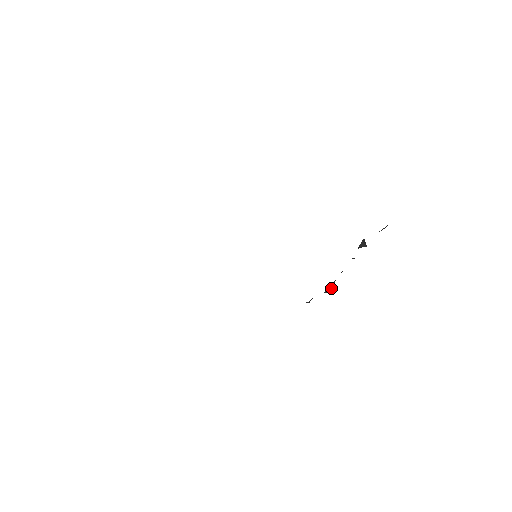
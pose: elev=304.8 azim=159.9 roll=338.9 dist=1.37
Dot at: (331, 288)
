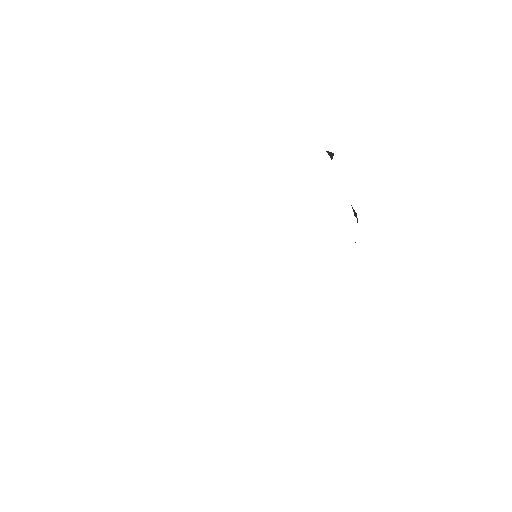
Dot at: (355, 213)
